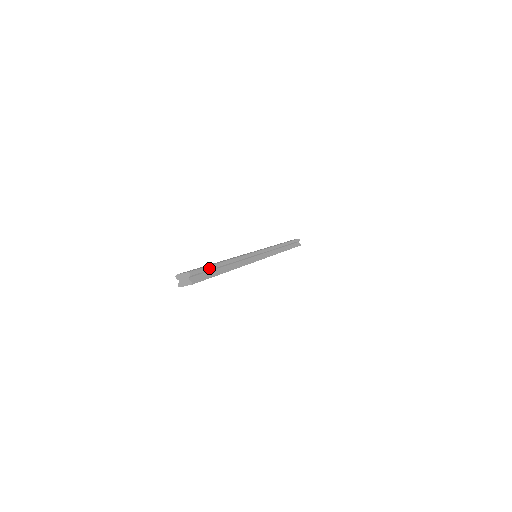
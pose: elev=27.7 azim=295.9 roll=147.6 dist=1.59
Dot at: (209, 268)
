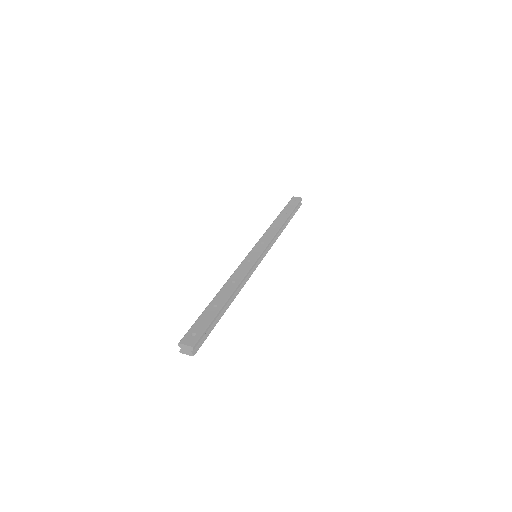
Dot at: (211, 324)
